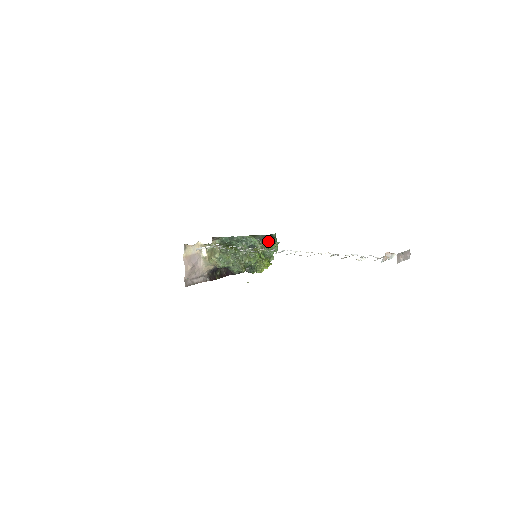
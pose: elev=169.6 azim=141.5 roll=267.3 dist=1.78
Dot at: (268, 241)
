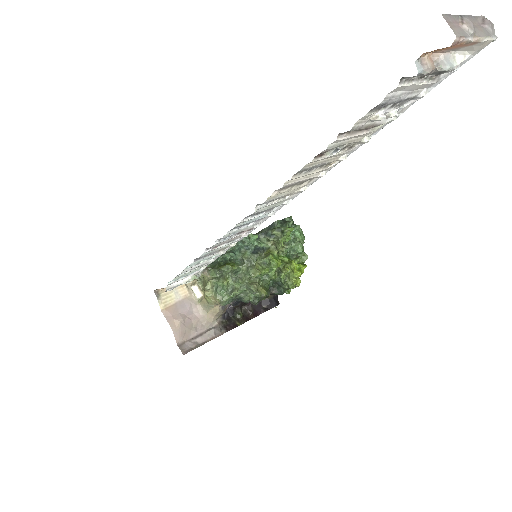
Dot at: (276, 229)
